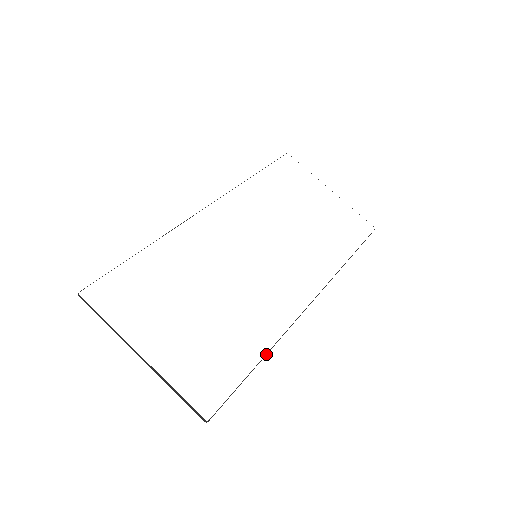
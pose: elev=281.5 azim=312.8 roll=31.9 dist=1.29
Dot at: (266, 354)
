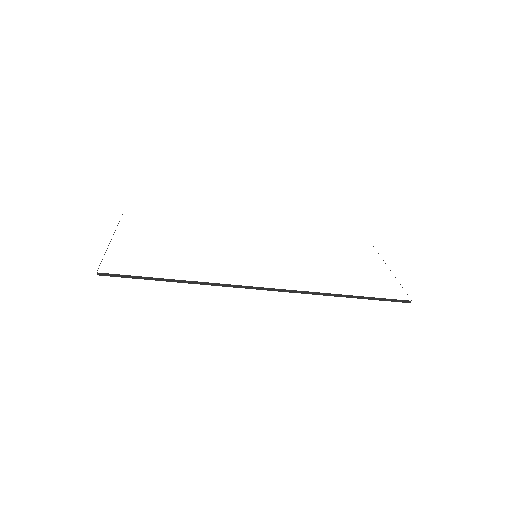
Dot at: (183, 280)
